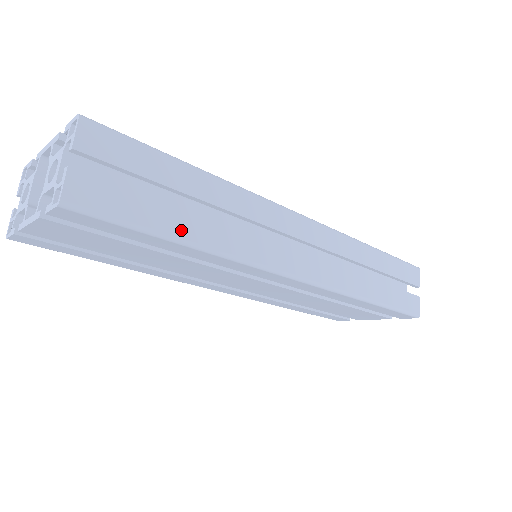
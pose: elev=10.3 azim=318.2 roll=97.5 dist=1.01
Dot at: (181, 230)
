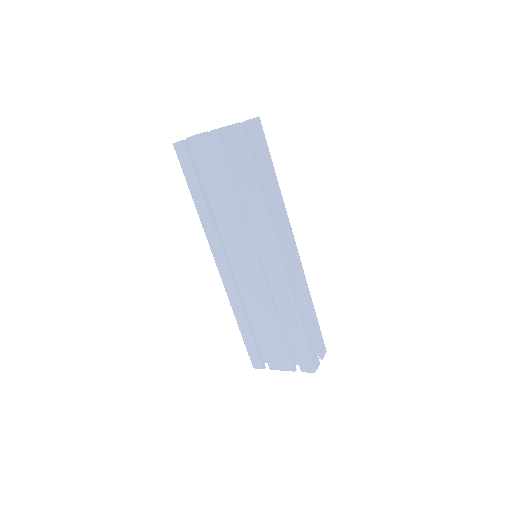
Dot at: (260, 181)
